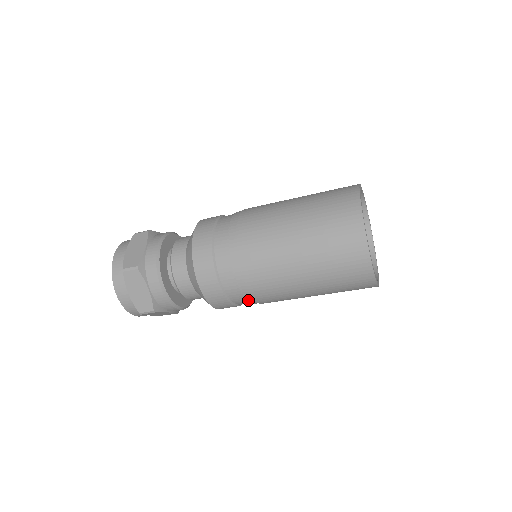
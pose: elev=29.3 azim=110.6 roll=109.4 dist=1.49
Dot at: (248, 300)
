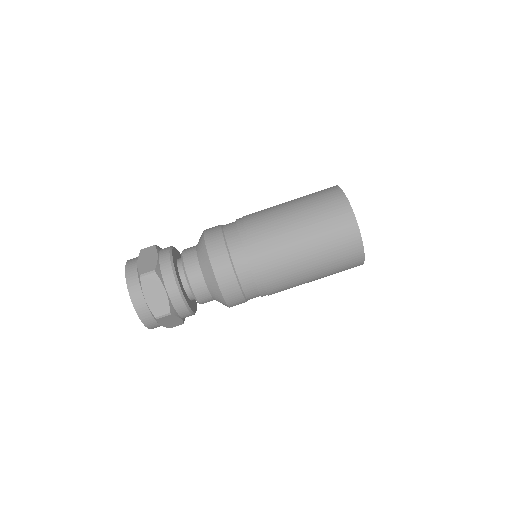
Dot at: (259, 289)
